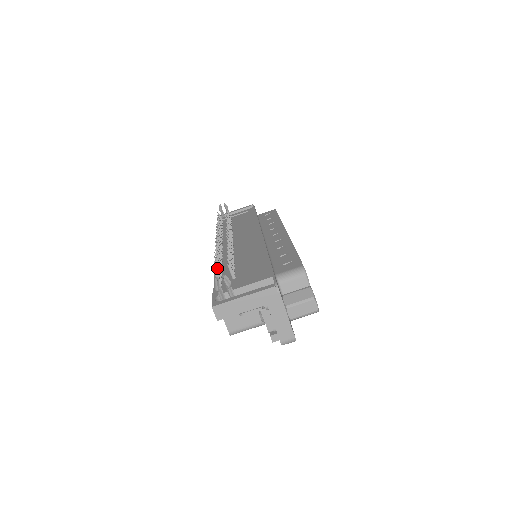
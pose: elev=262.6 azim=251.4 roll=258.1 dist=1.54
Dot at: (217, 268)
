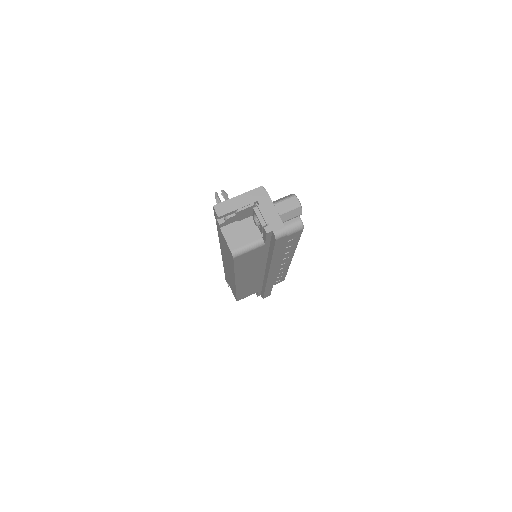
Dot at: occluded
